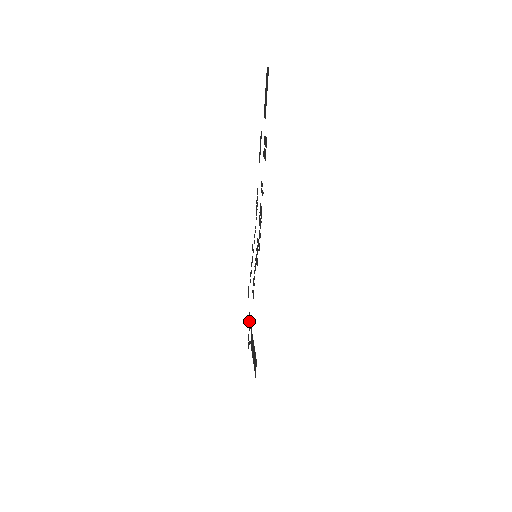
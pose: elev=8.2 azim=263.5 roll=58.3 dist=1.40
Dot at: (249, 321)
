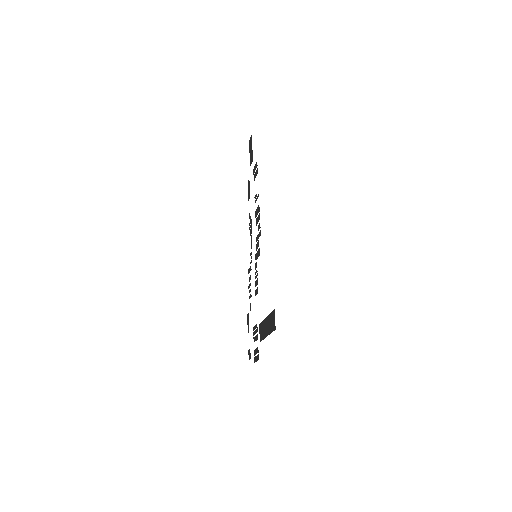
Dot at: (254, 334)
